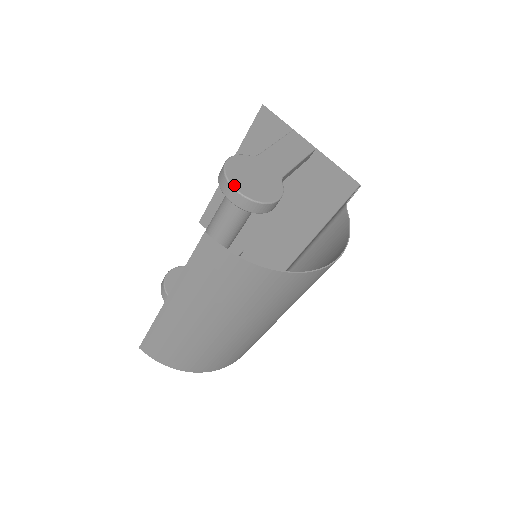
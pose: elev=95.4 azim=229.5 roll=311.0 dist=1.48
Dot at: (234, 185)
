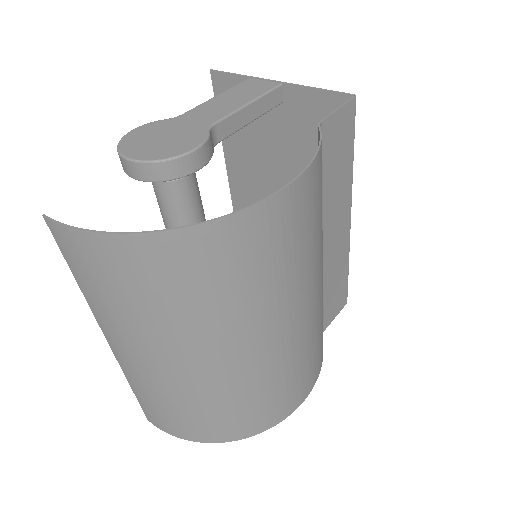
Dot at: (124, 153)
